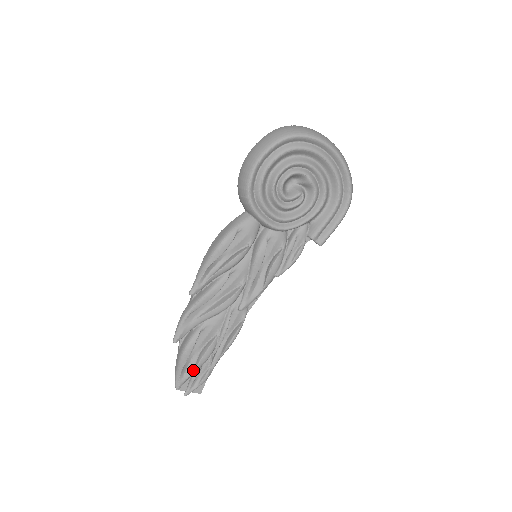
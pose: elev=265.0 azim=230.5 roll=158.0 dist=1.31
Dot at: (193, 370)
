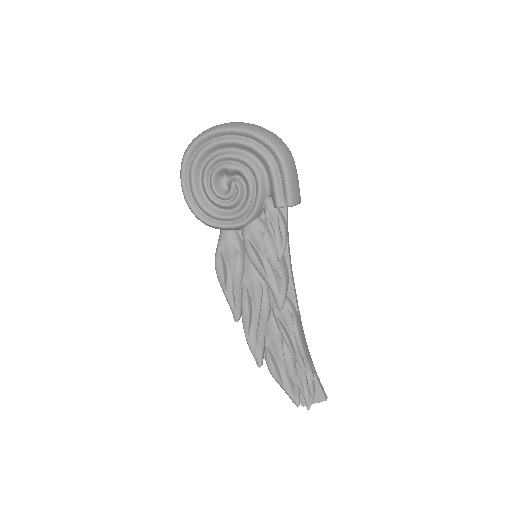
Dot at: (293, 382)
